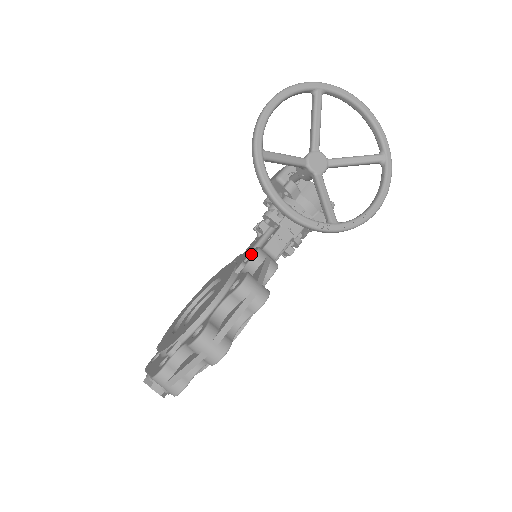
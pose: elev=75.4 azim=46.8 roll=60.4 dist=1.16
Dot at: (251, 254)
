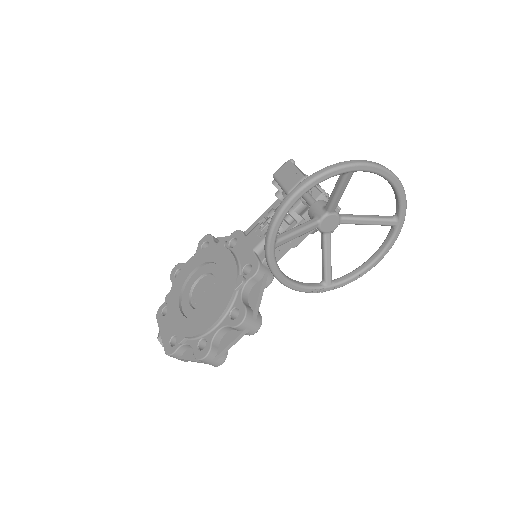
Dot at: occluded
